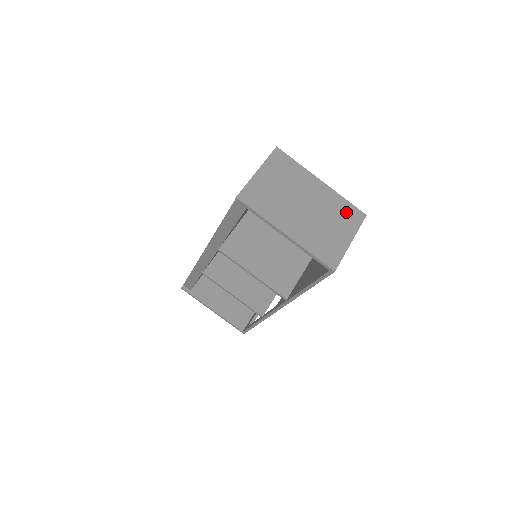
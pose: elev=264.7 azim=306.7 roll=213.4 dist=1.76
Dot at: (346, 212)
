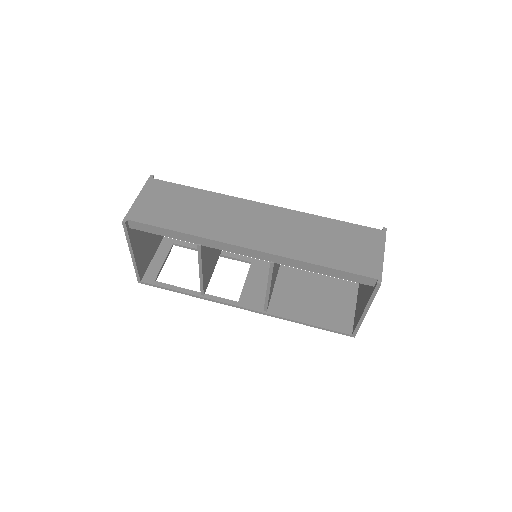
Dot at: occluded
